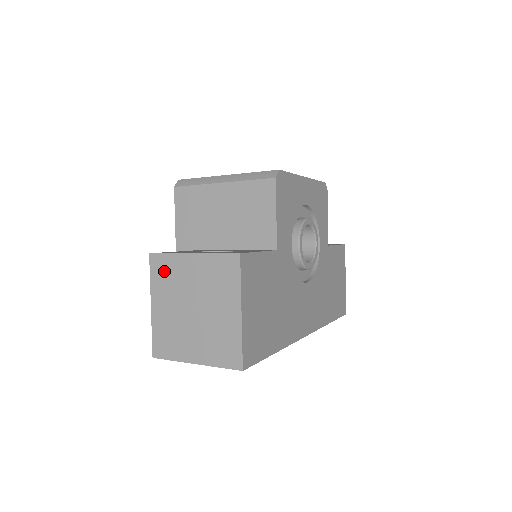
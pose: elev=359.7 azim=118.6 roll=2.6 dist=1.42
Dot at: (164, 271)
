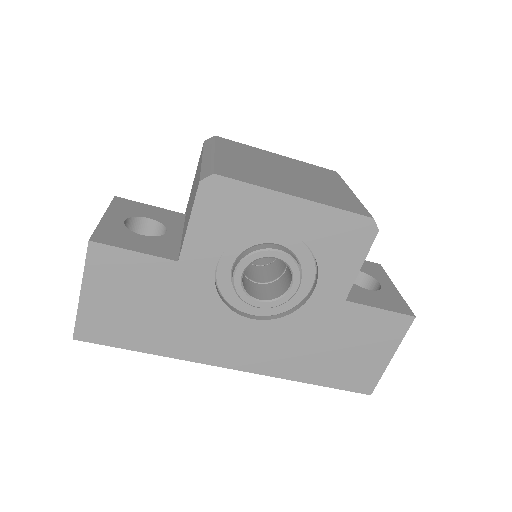
Dot at: occluded
